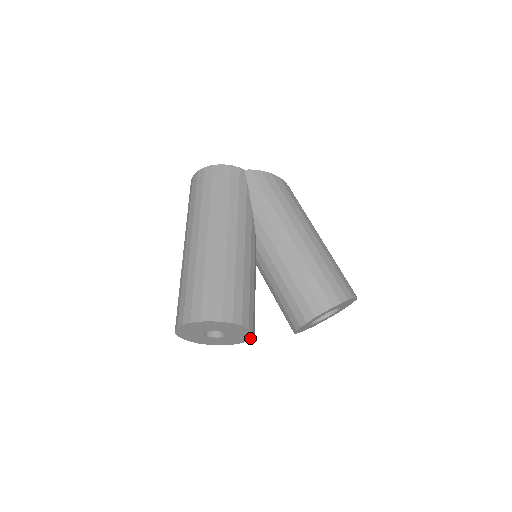
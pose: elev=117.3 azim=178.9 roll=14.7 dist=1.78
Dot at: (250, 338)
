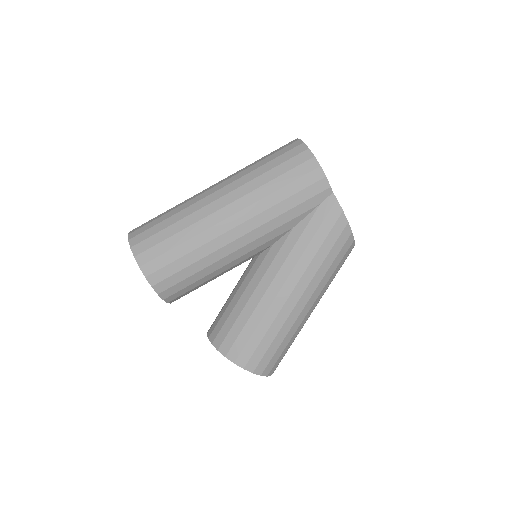
Dot at: occluded
